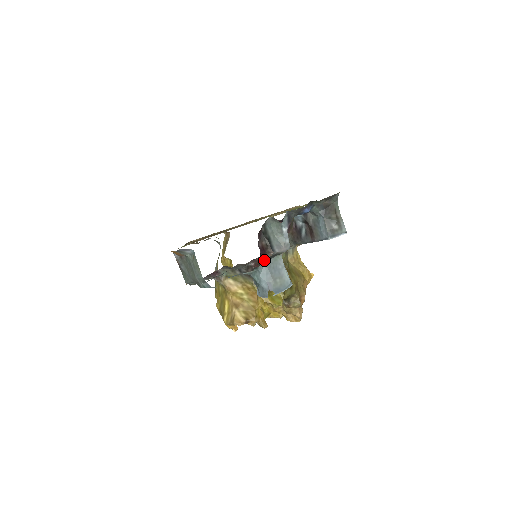
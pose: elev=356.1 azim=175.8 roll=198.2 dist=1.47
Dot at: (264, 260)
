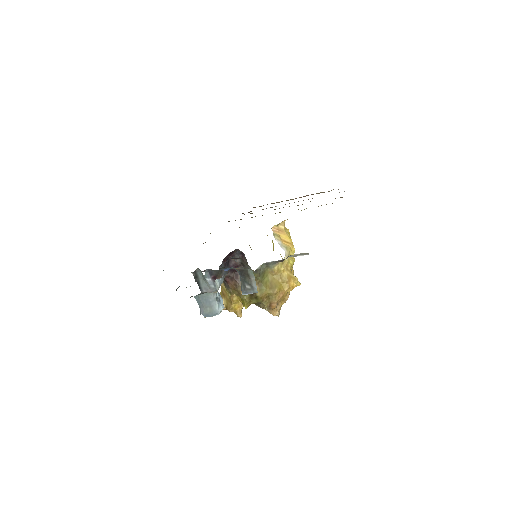
Dot at: (237, 273)
